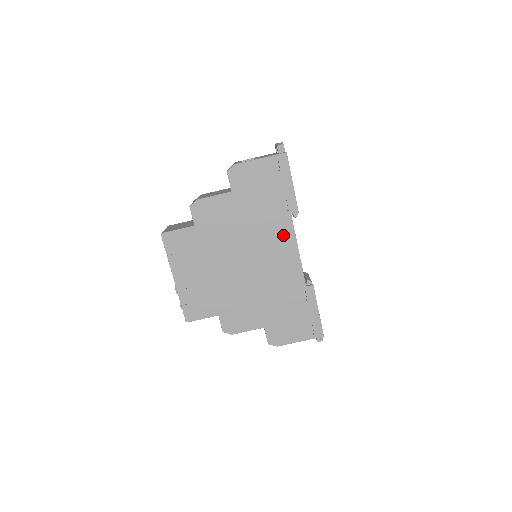
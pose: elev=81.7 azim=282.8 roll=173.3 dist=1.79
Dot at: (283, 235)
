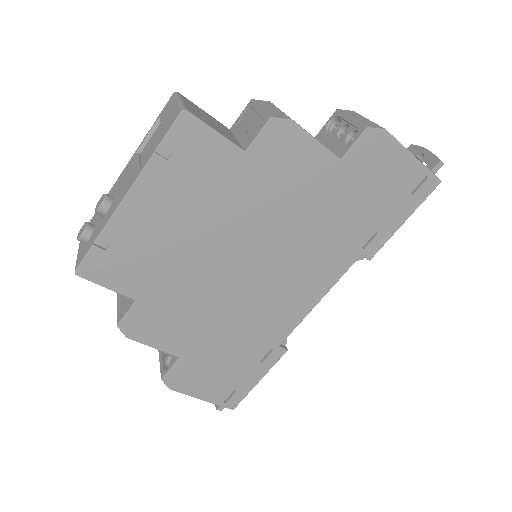
Dot at: (326, 270)
